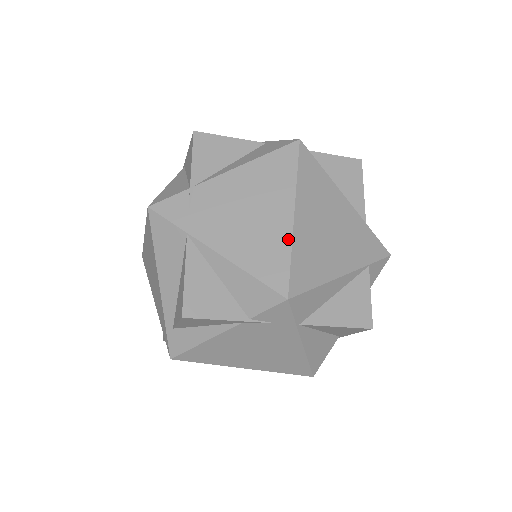
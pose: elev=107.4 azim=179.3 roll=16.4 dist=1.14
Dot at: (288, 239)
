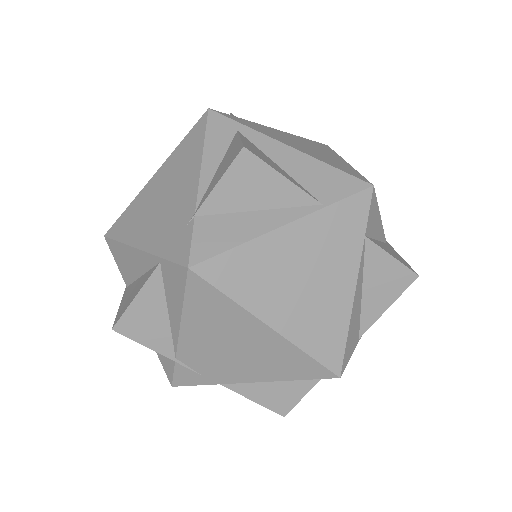
Dot at: (290, 346)
